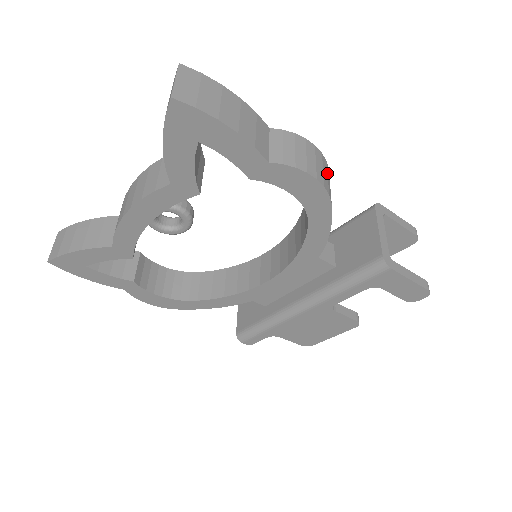
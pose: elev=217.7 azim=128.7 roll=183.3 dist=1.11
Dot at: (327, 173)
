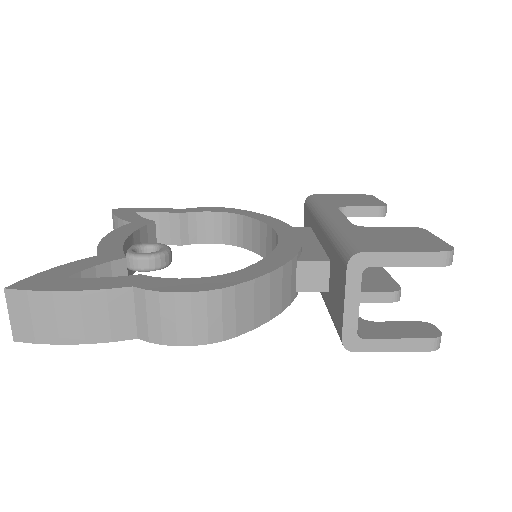
Dot at: (221, 309)
